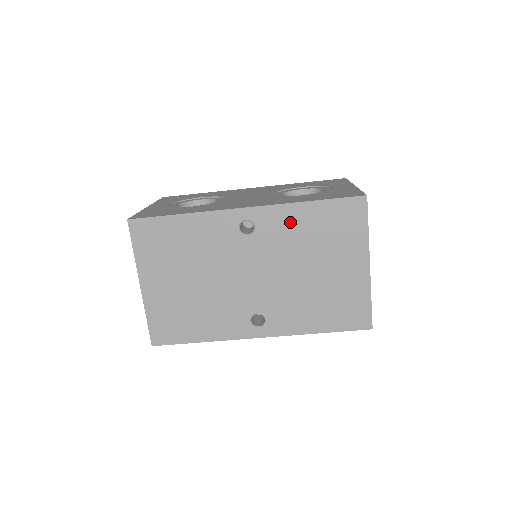
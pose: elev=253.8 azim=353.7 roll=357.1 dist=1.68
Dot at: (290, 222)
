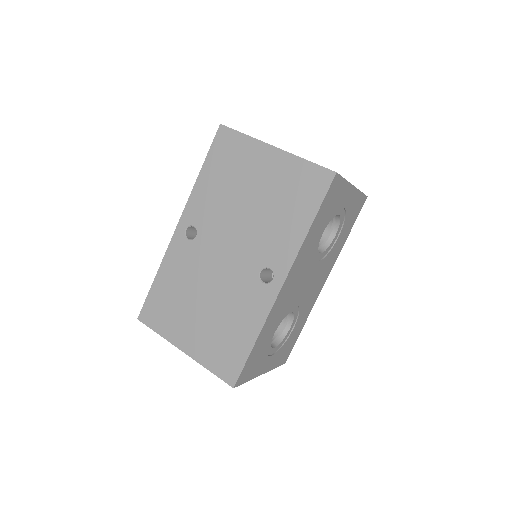
Dot at: (205, 196)
